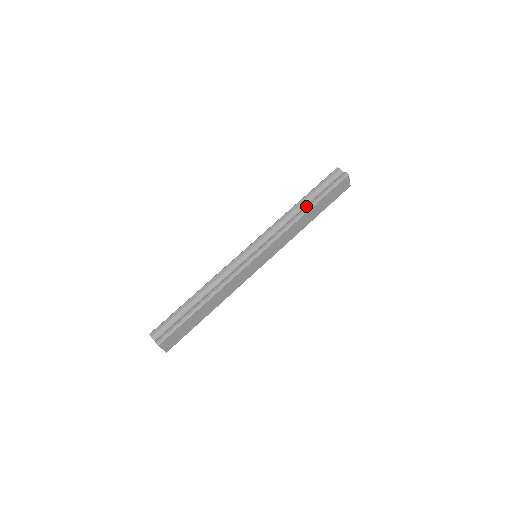
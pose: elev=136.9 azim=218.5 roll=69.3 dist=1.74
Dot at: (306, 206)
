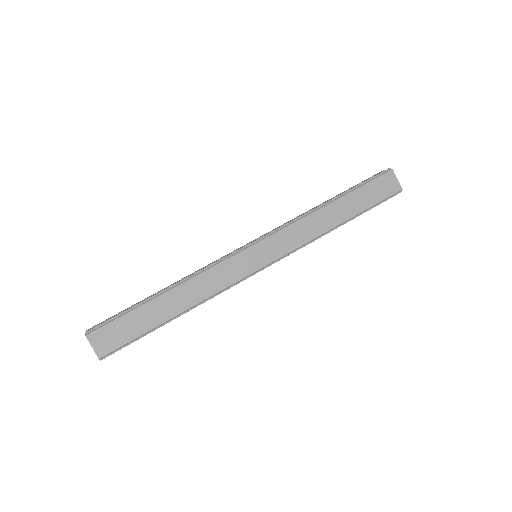
Dot at: occluded
